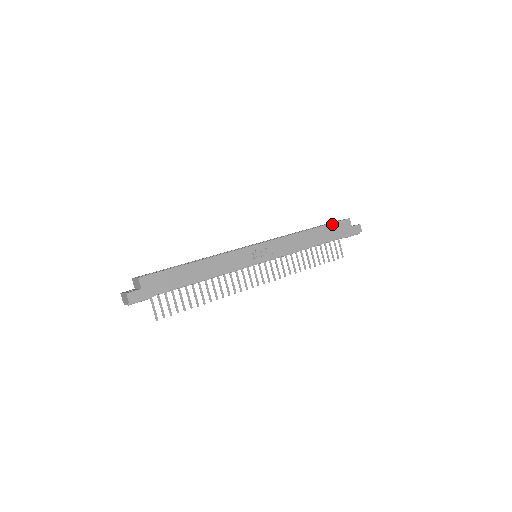
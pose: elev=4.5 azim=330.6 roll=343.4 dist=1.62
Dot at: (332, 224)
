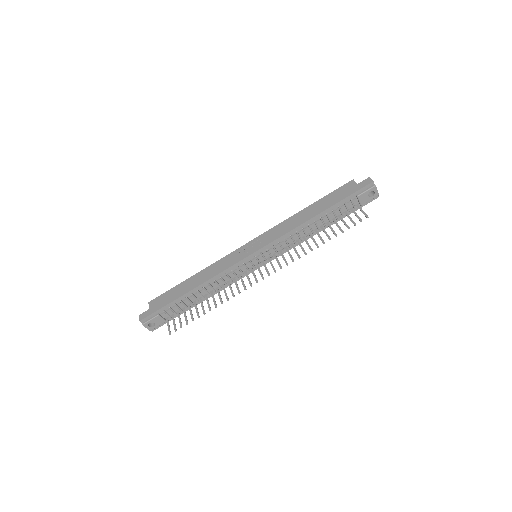
Dot at: (330, 194)
